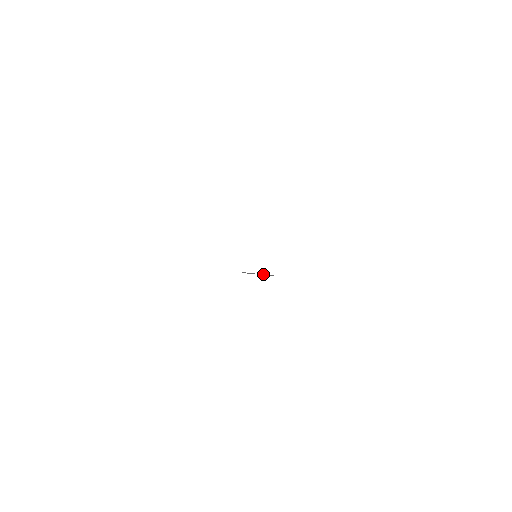
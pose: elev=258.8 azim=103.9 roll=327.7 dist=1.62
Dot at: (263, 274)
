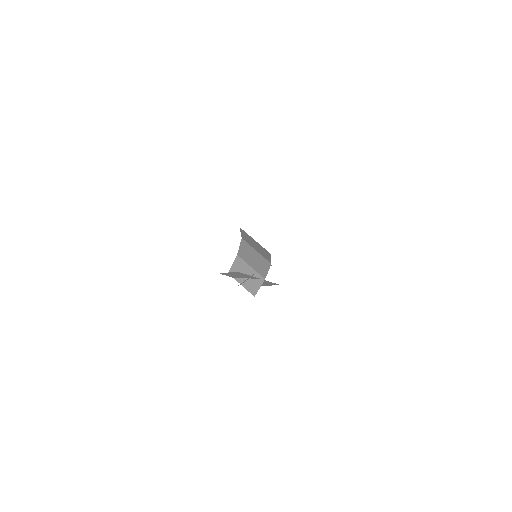
Dot at: (252, 271)
